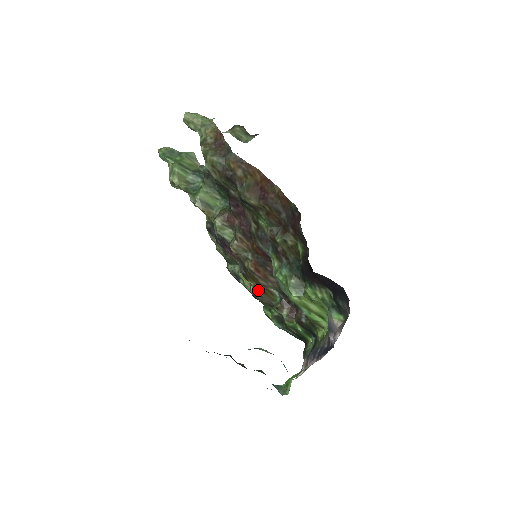
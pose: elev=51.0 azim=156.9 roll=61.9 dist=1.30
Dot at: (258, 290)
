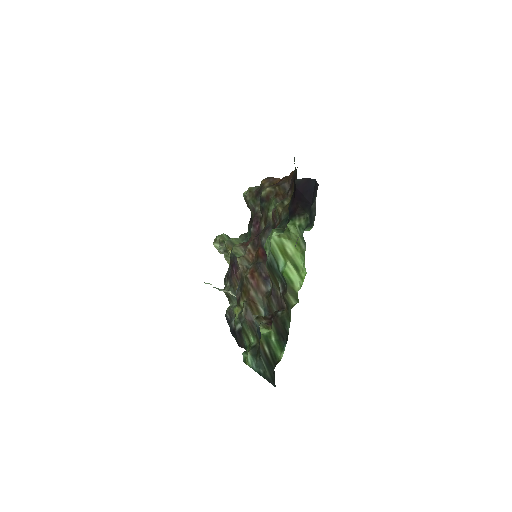
Dot at: (246, 302)
